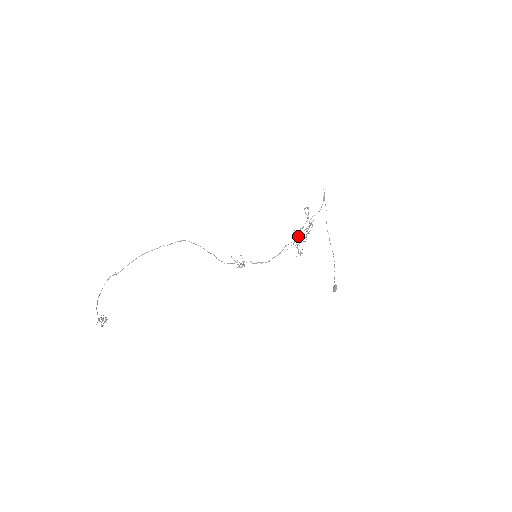
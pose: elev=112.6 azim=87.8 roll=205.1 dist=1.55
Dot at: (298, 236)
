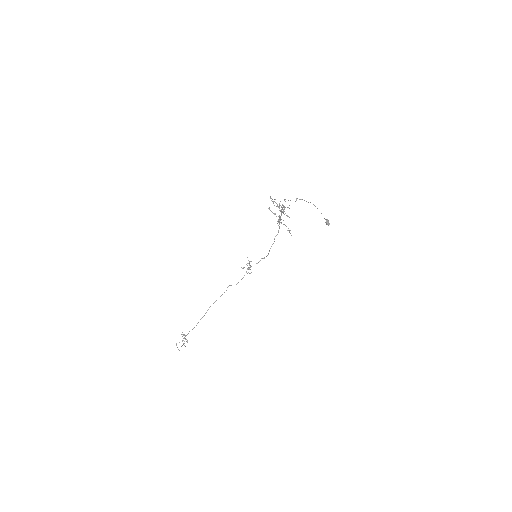
Dot at: (279, 222)
